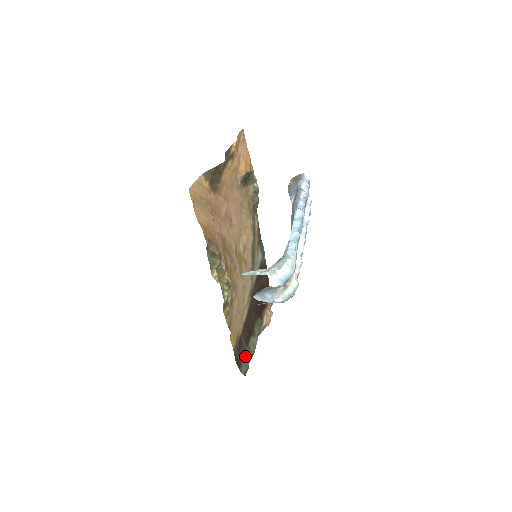
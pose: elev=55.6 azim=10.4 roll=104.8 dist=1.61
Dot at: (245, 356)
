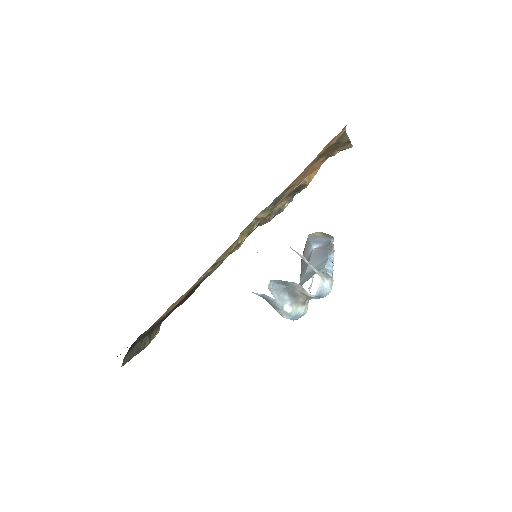
Dot at: (136, 346)
